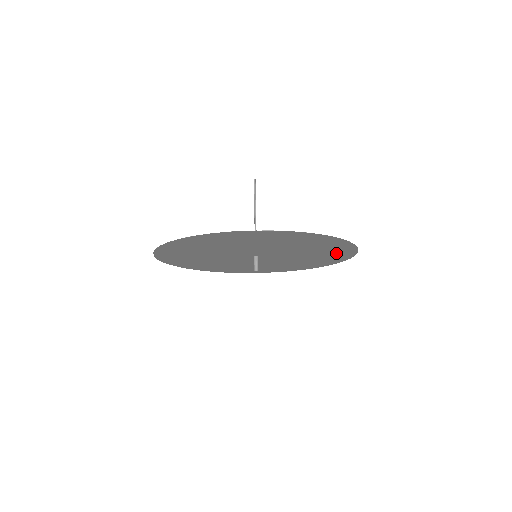
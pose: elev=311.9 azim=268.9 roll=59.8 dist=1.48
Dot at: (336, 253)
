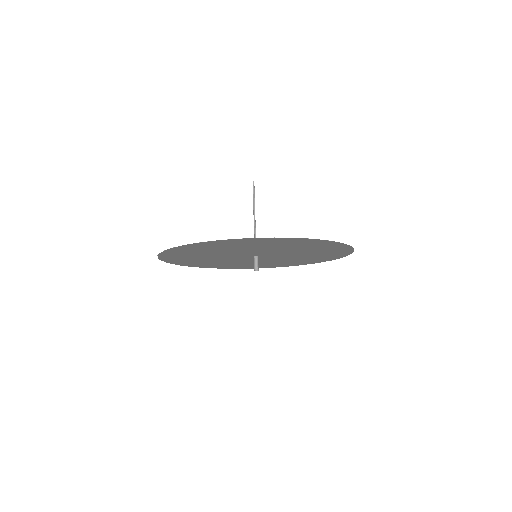
Dot at: (333, 252)
